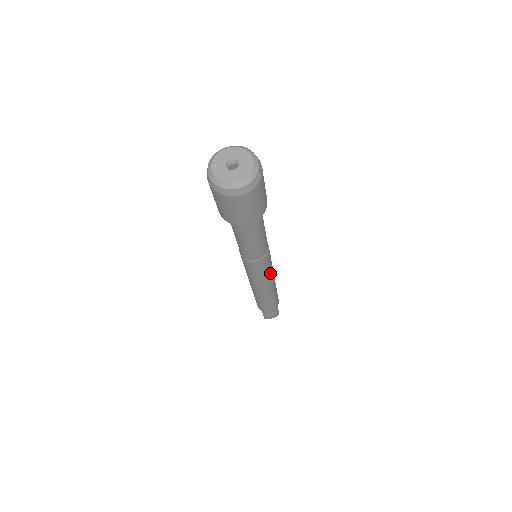
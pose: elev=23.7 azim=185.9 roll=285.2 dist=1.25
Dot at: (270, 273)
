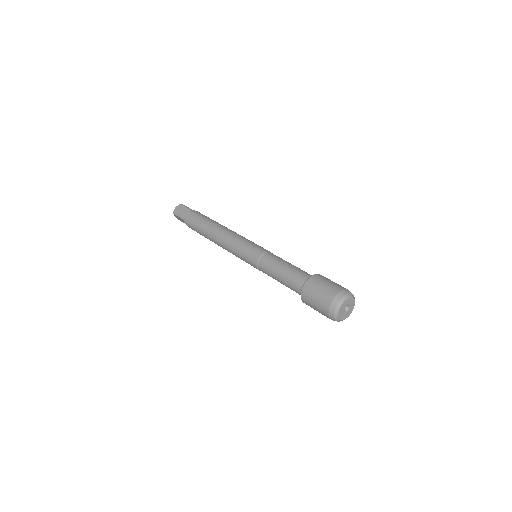
Dot at: occluded
